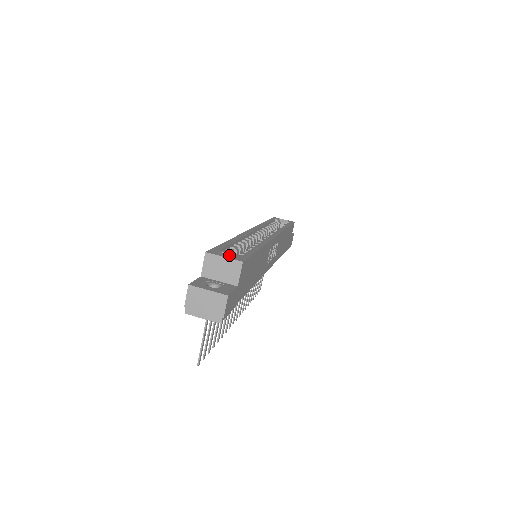
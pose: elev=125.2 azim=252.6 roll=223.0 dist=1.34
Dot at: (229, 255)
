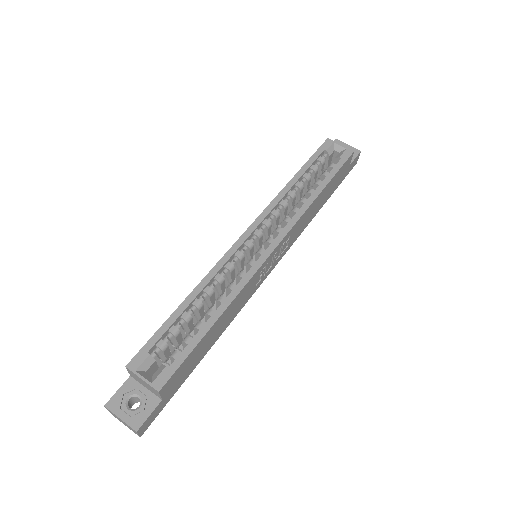
Dot at: (167, 346)
